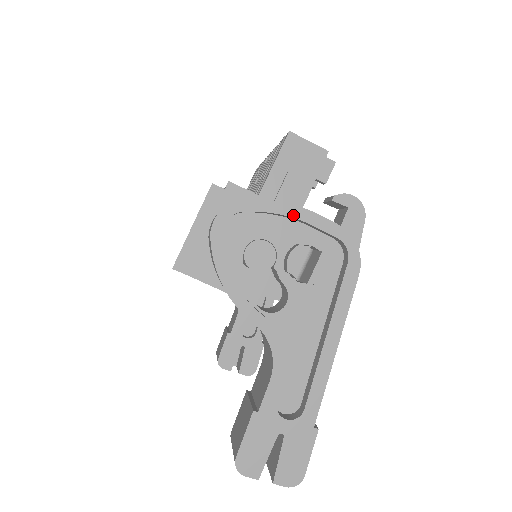
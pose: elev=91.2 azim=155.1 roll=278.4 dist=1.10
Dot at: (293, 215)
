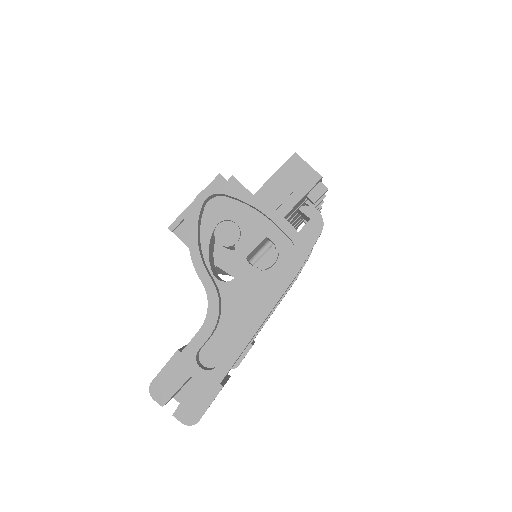
Dot at: (260, 208)
